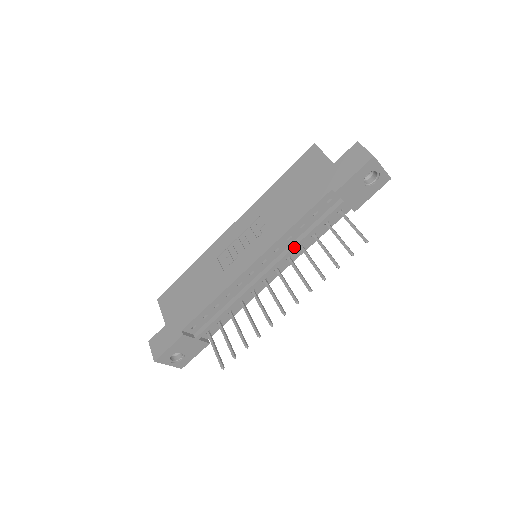
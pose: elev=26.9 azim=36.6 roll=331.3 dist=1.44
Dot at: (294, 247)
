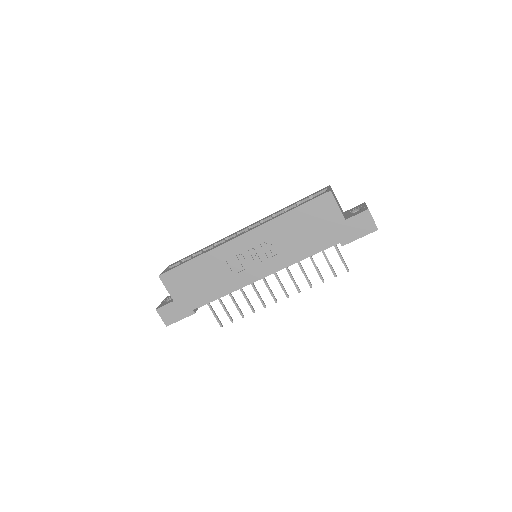
Dot at: occluded
